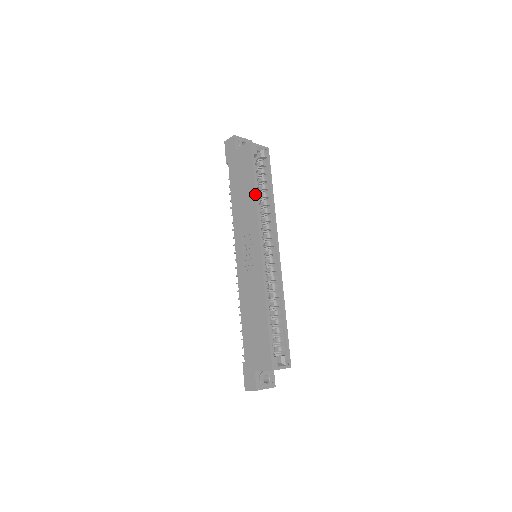
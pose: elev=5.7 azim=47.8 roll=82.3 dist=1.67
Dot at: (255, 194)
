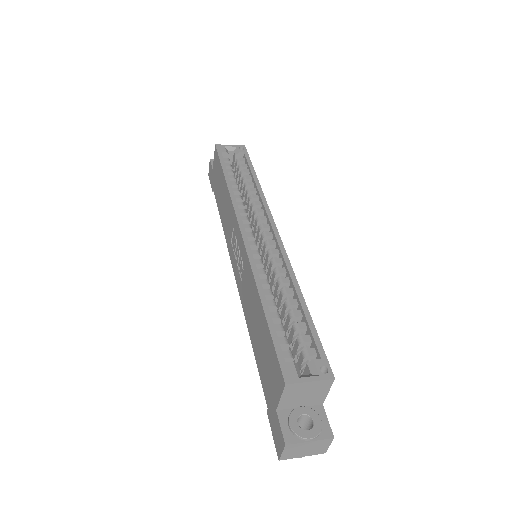
Dot at: (226, 182)
